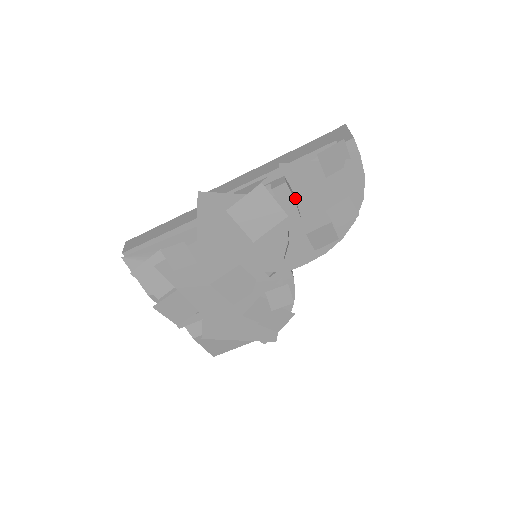
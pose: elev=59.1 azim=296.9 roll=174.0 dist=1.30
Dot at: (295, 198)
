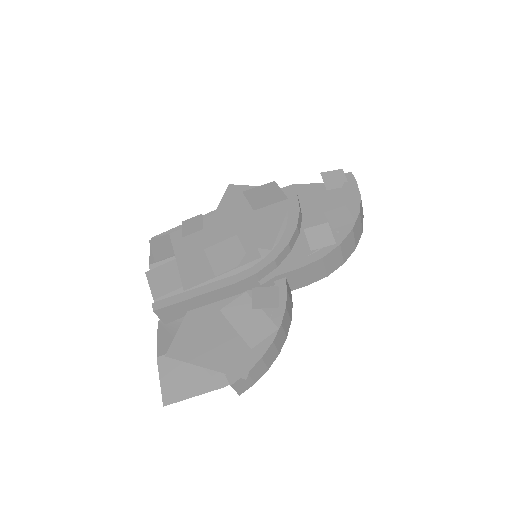
Dot at: (301, 207)
